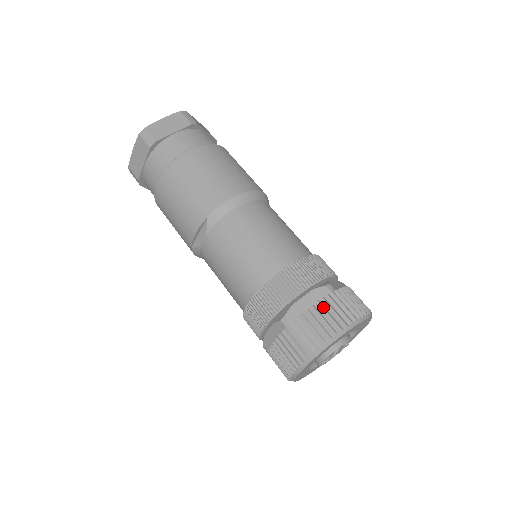
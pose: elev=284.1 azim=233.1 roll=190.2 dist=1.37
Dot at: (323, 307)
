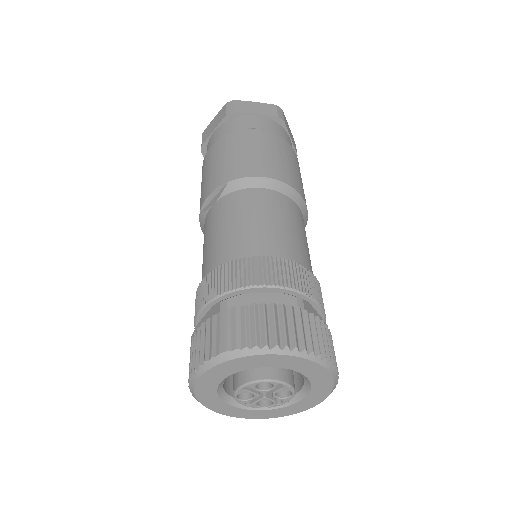
Dot at: (275, 312)
